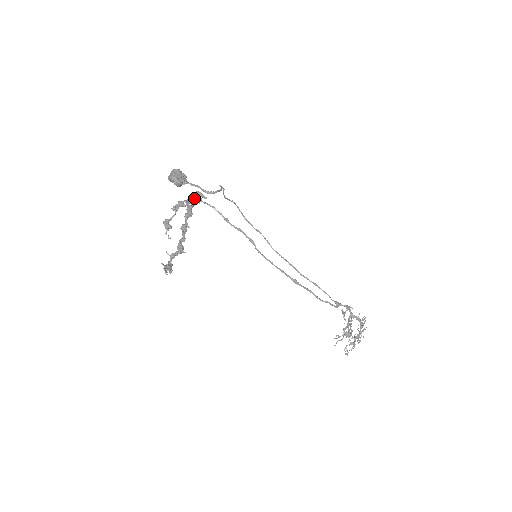
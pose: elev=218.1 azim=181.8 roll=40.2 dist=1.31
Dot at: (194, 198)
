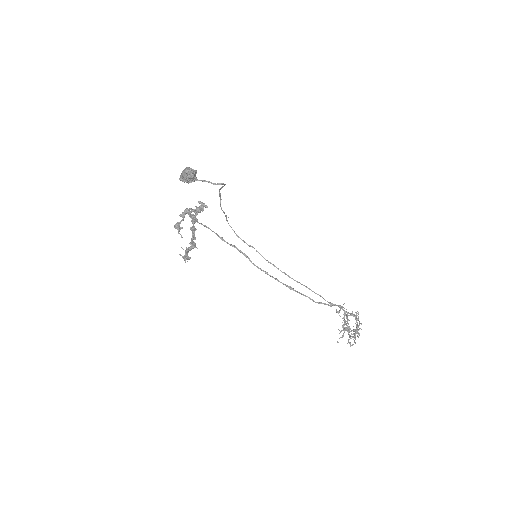
Dot at: (192, 218)
